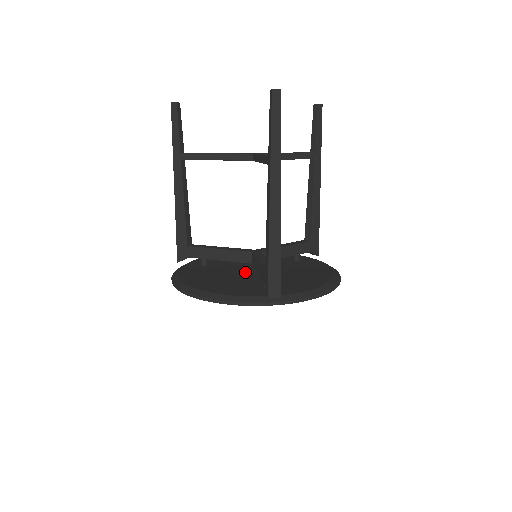
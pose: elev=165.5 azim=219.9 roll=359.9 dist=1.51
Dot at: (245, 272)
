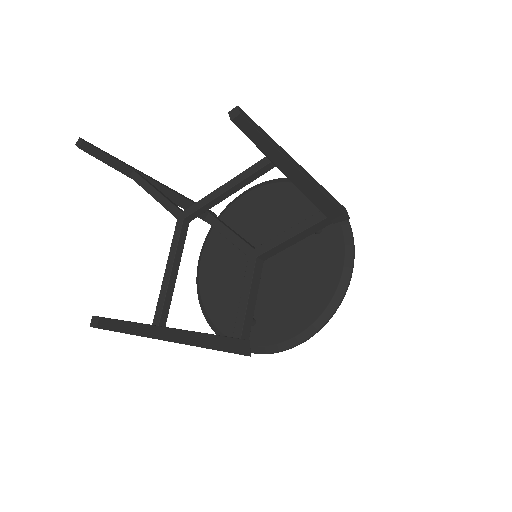
Dot at: occluded
